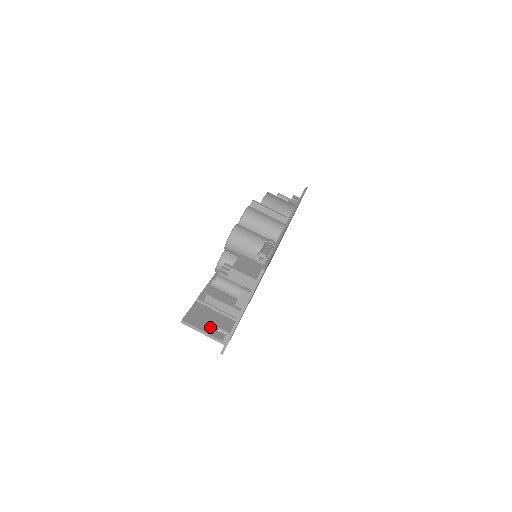
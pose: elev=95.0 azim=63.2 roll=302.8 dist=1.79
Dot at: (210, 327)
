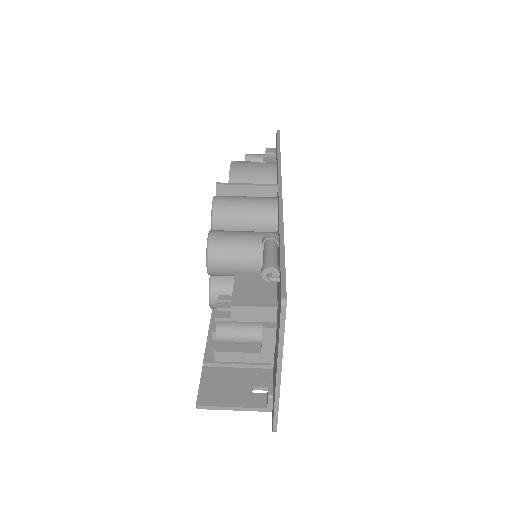
Dot at: (240, 394)
